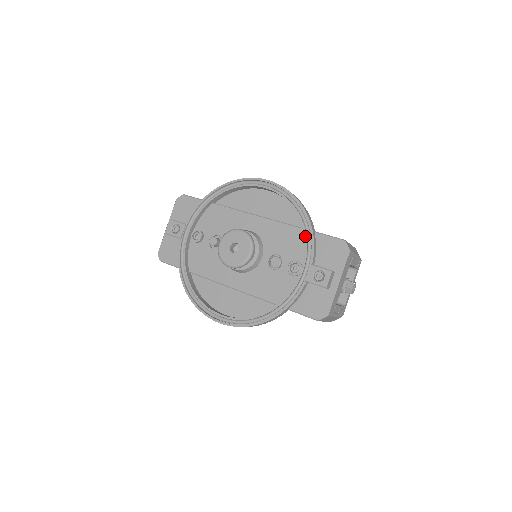
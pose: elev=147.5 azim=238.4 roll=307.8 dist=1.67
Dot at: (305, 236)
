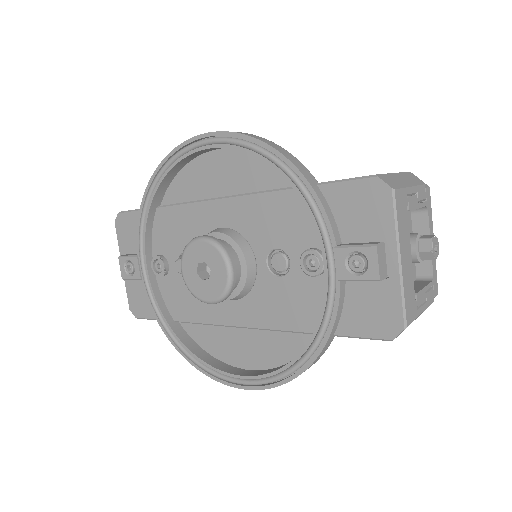
Dot at: (303, 201)
